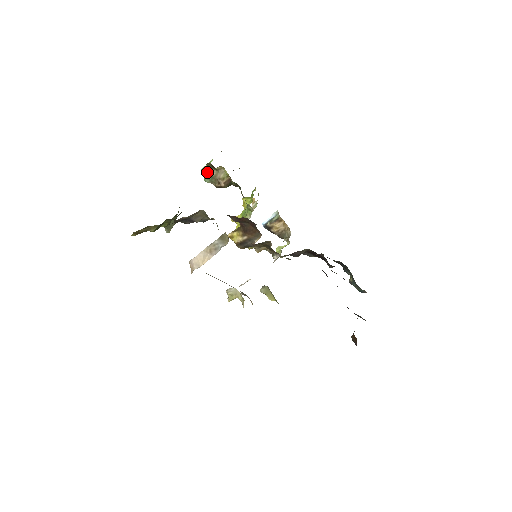
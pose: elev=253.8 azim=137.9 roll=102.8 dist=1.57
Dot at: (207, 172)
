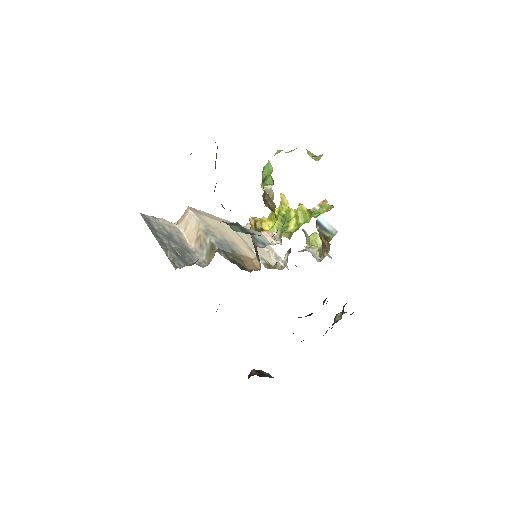
Dot at: (262, 179)
